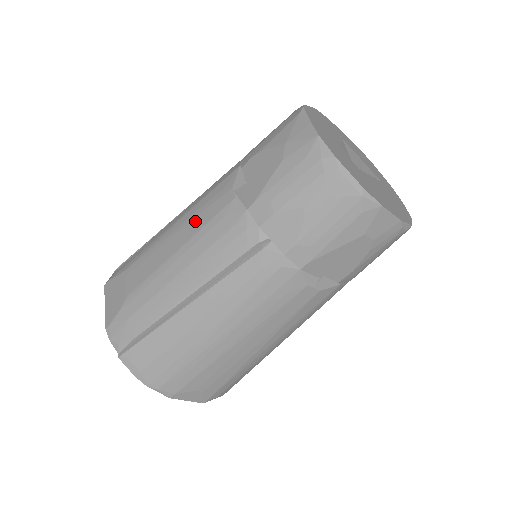
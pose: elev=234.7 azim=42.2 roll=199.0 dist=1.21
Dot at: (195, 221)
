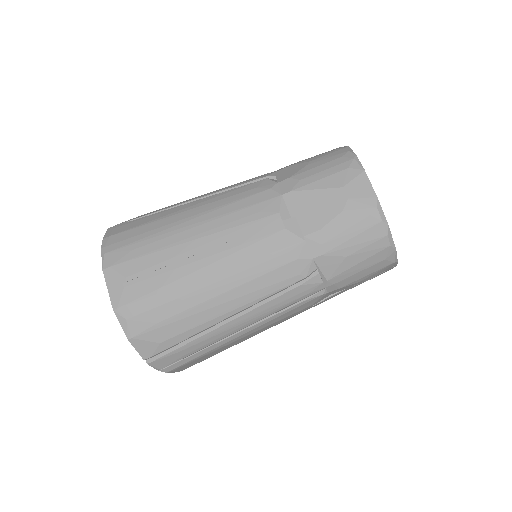
Dot at: occluded
